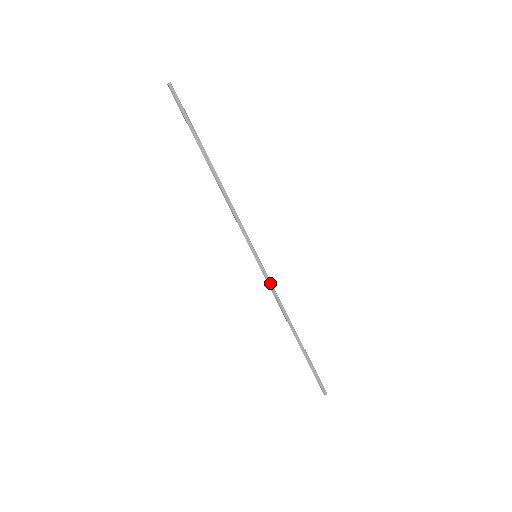
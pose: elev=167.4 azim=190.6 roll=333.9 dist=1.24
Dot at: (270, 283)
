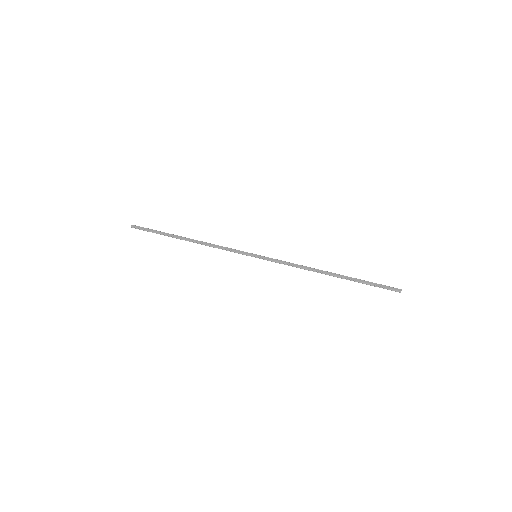
Dot at: (280, 261)
